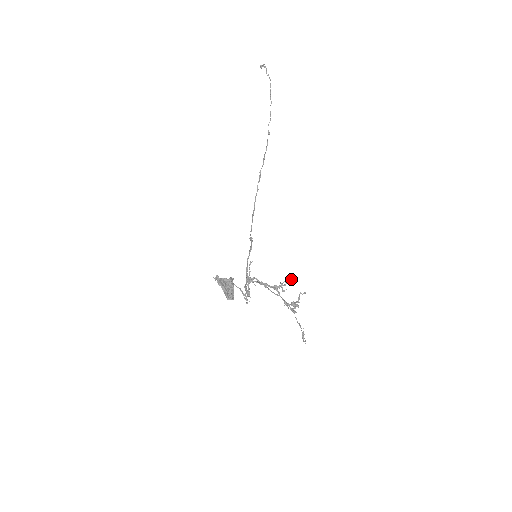
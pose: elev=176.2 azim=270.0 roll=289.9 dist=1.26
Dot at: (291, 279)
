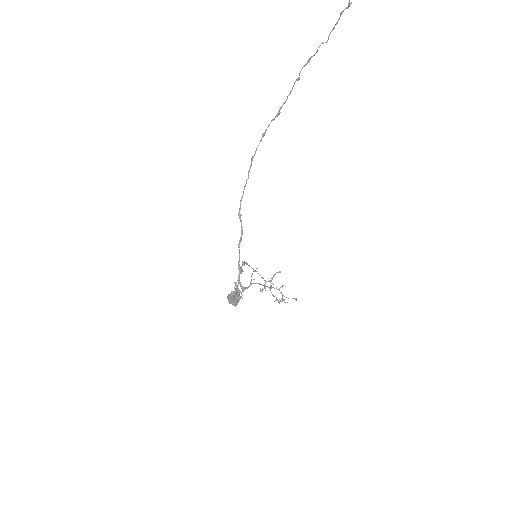
Dot at: occluded
